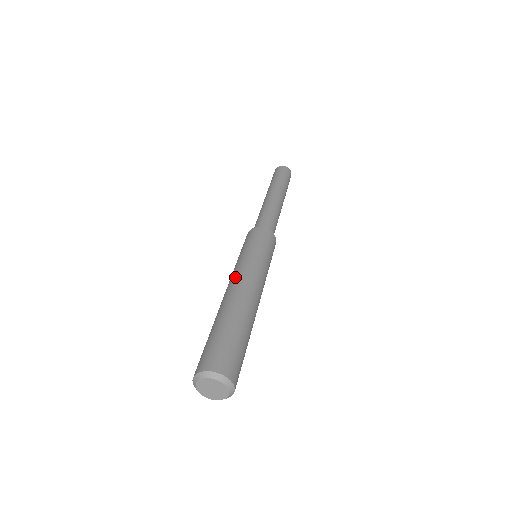
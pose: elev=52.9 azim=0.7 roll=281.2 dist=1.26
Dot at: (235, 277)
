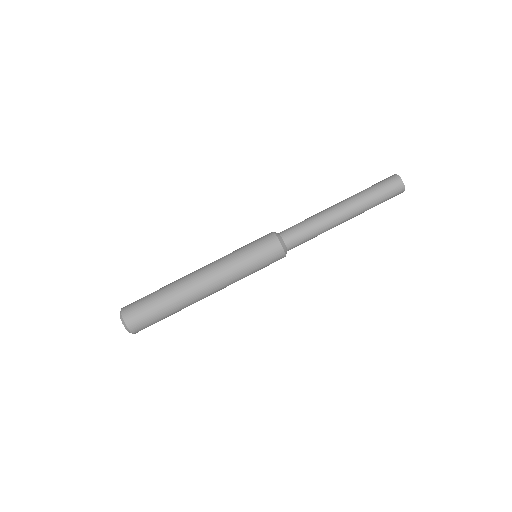
Dot at: (208, 265)
